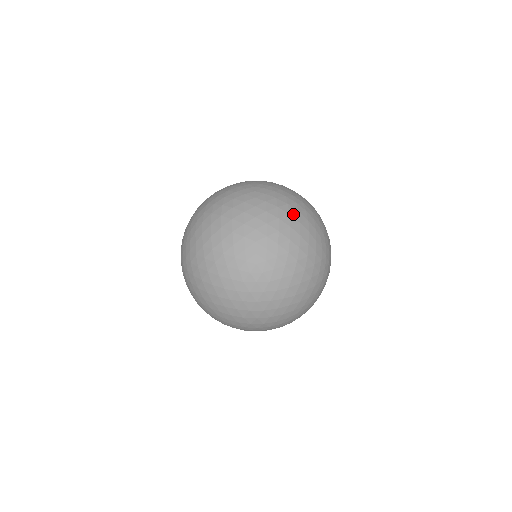
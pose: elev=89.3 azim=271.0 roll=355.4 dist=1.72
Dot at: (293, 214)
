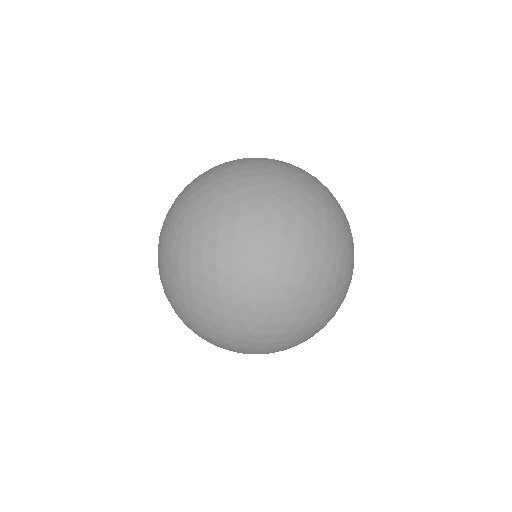
Dot at: (319, 226)
